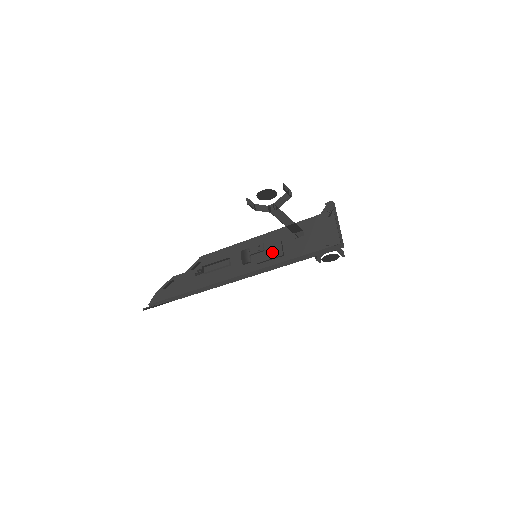
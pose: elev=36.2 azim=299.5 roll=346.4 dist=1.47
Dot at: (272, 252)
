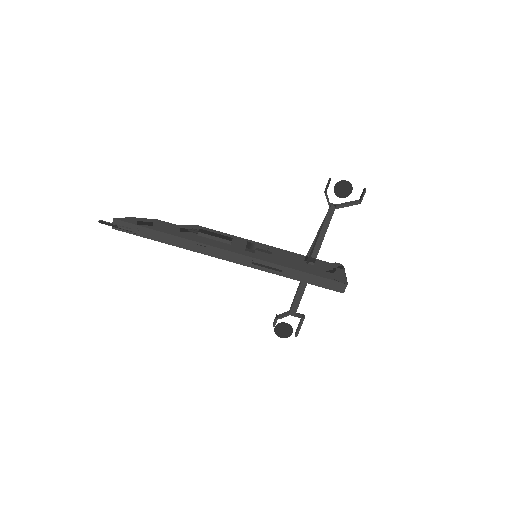
Dot at: (279, 258)
